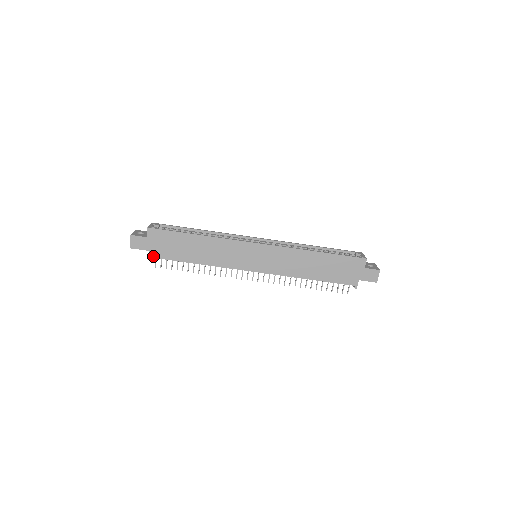
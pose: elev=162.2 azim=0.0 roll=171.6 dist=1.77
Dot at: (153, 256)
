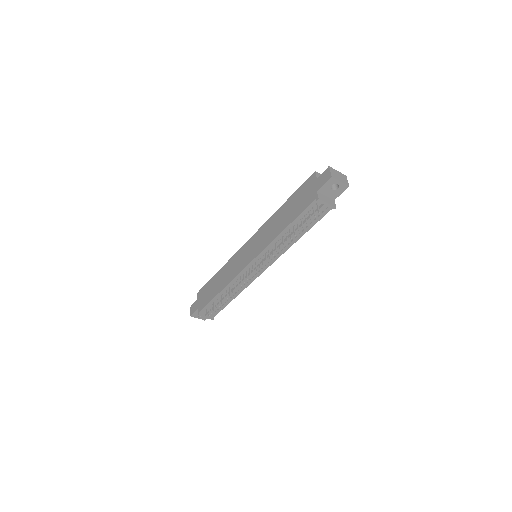
Dot at: (200, 310)
